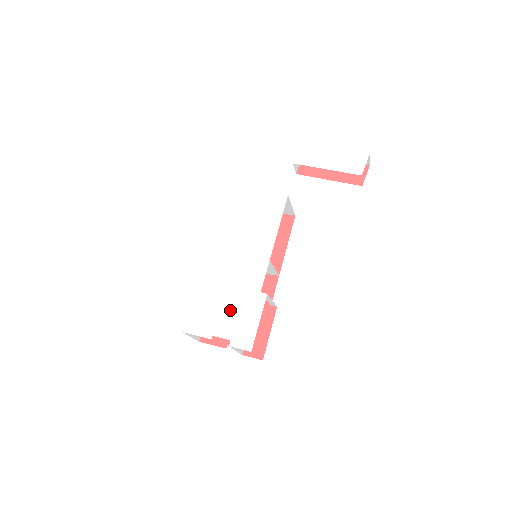
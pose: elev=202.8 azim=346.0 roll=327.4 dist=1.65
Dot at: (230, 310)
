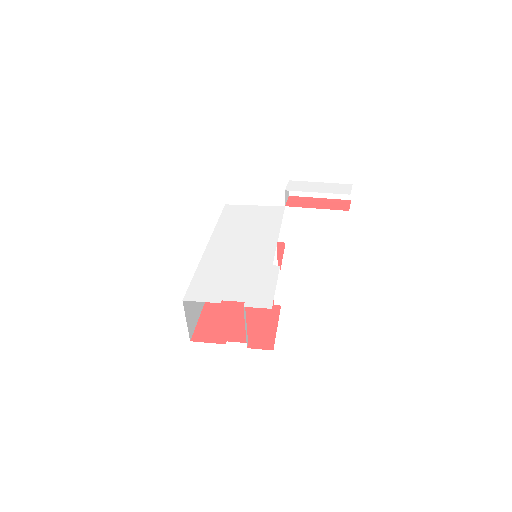
Dot at: (240, 280)
